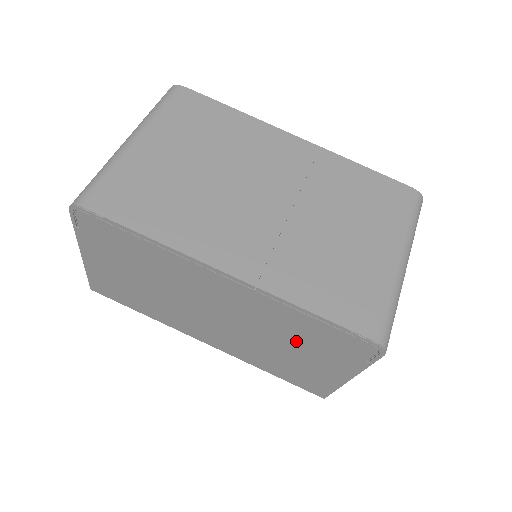
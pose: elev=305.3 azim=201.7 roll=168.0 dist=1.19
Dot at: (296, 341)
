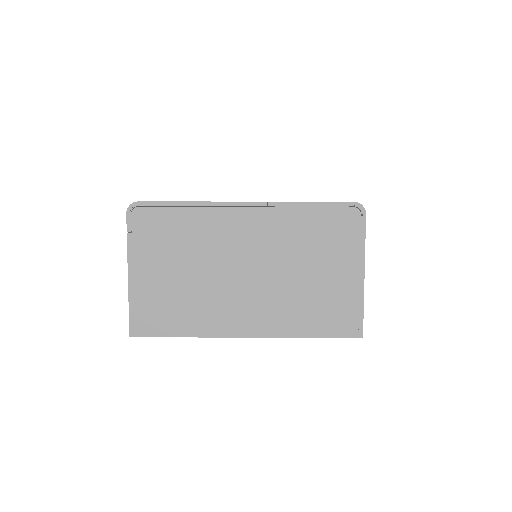
Dot at: (311, 252)
